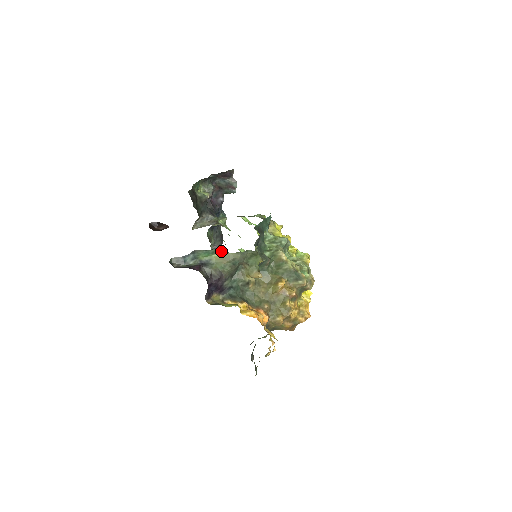
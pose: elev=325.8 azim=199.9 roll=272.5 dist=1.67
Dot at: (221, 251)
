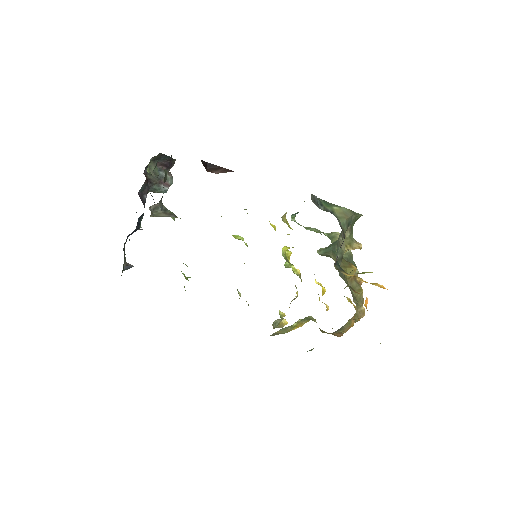
Dot at: (336, 205)
